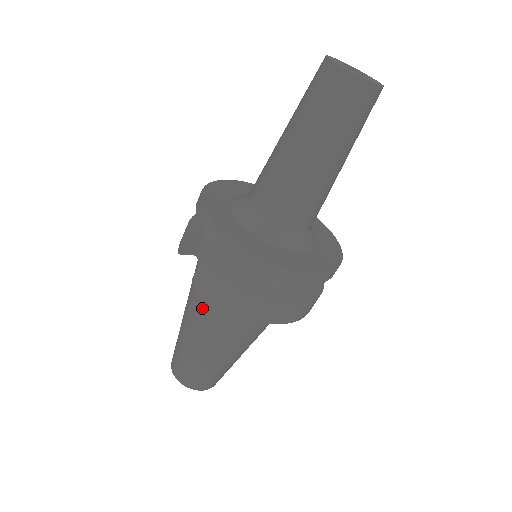
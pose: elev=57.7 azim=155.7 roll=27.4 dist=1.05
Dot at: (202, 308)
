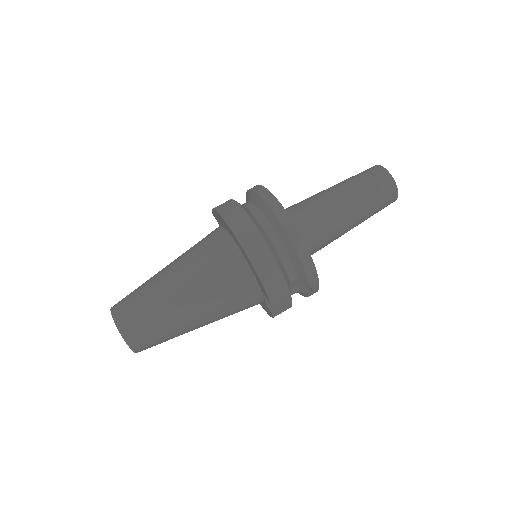
Dot at: occluded
